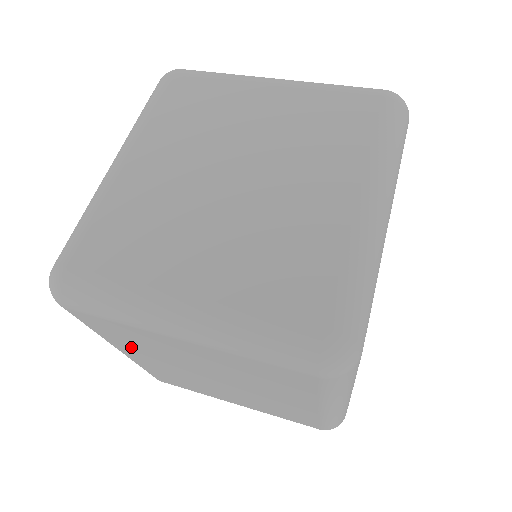
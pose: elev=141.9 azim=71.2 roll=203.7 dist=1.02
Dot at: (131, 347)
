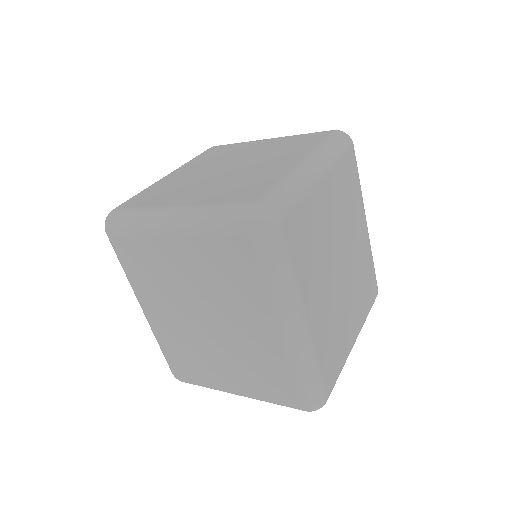
Dot at: (149, 289)
